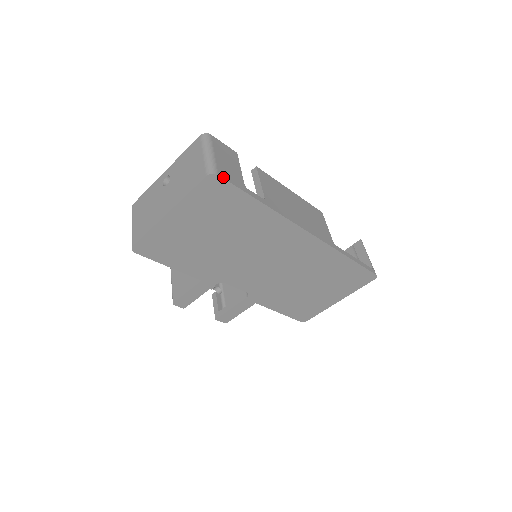
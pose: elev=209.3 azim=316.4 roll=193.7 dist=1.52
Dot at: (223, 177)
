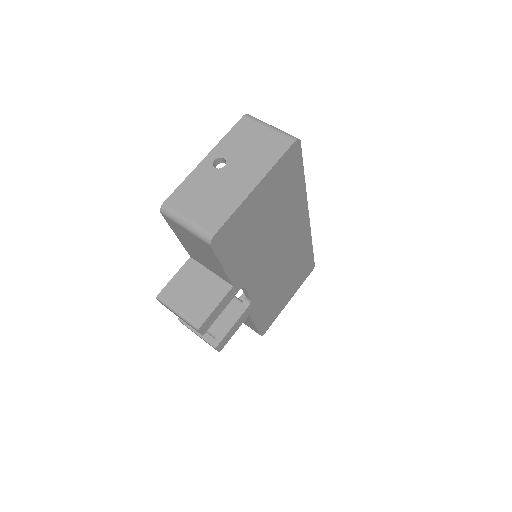
Dot at: (300, 145)
